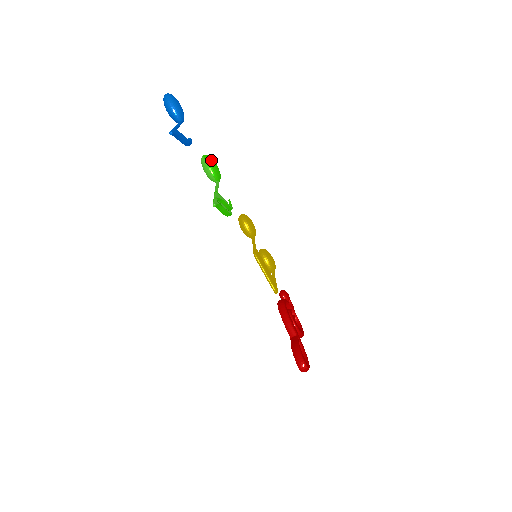
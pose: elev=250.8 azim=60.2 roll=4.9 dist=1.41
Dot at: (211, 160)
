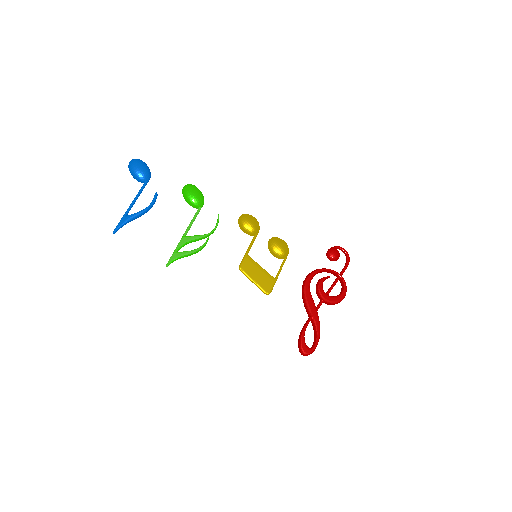
Dot at: (186, 193)
